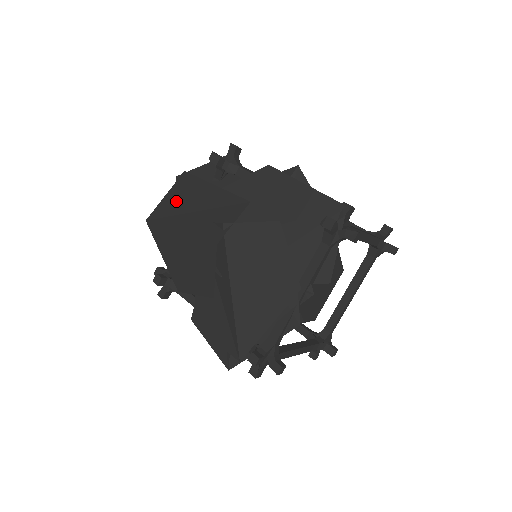
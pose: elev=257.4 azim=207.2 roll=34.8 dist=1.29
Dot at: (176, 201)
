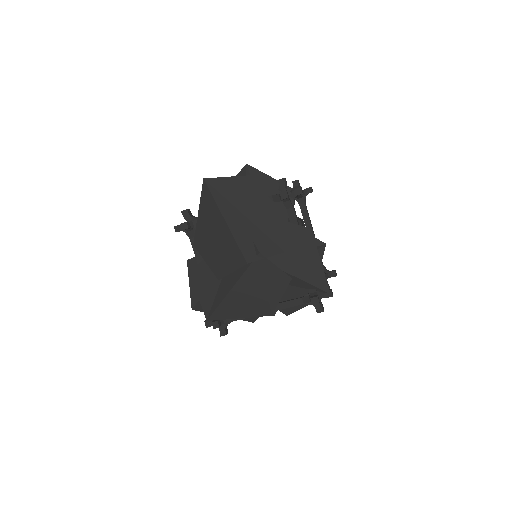
Dot at: (236, 191)
